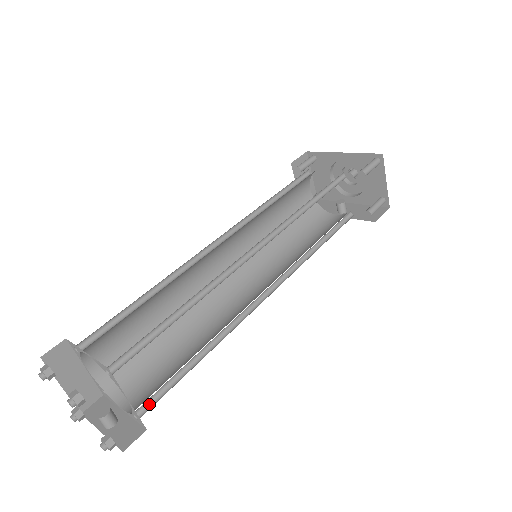
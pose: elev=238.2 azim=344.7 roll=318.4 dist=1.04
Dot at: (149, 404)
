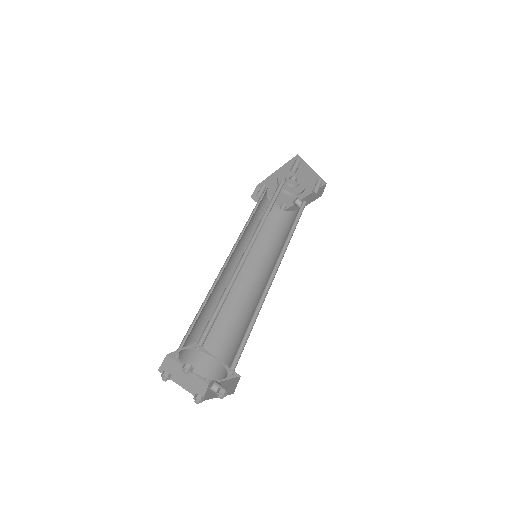
Dot at: (235, 364)
